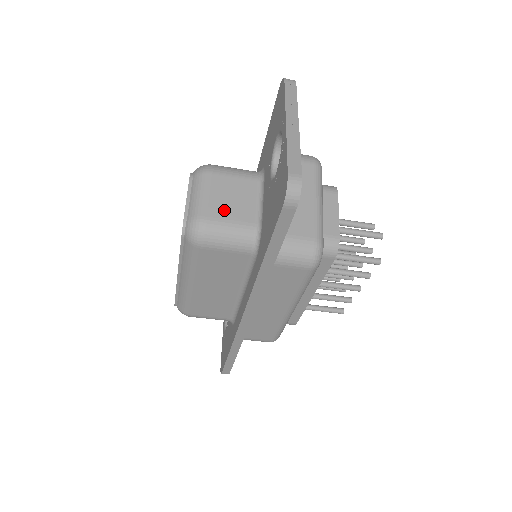
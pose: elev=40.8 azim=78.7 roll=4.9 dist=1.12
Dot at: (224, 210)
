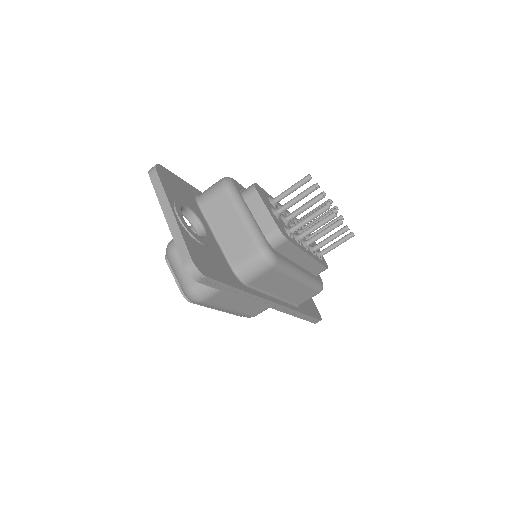
Dot at: occluded
